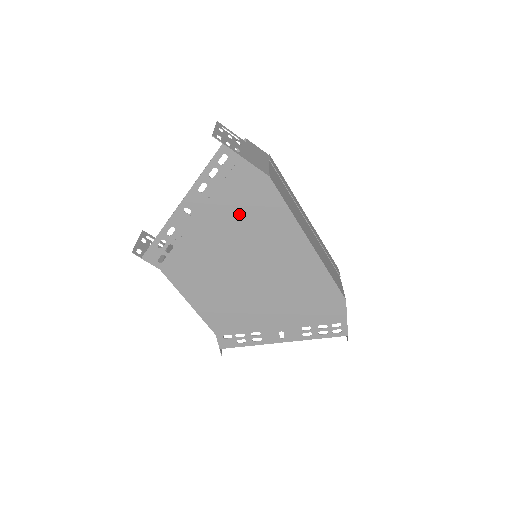
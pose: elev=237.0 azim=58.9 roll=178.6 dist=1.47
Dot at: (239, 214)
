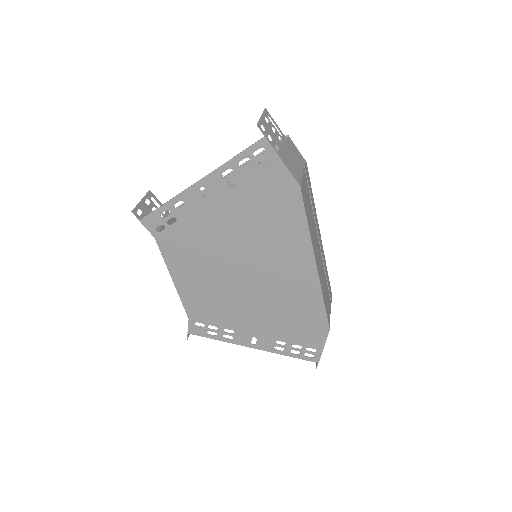
Dot at: (255, 212)
